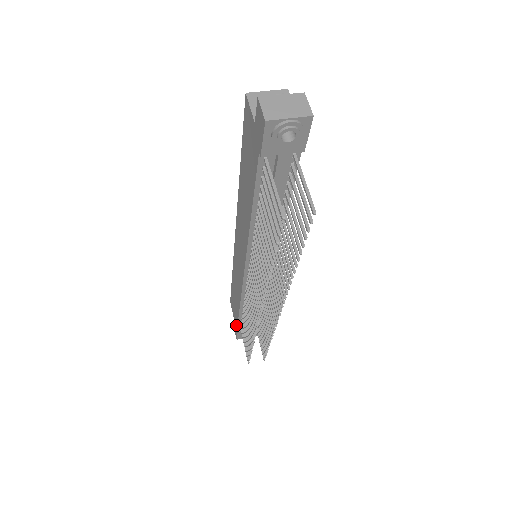
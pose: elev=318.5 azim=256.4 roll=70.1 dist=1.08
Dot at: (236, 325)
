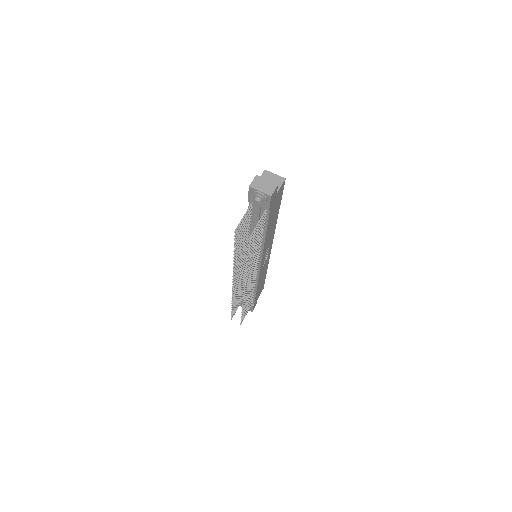
Dot at: occluded
